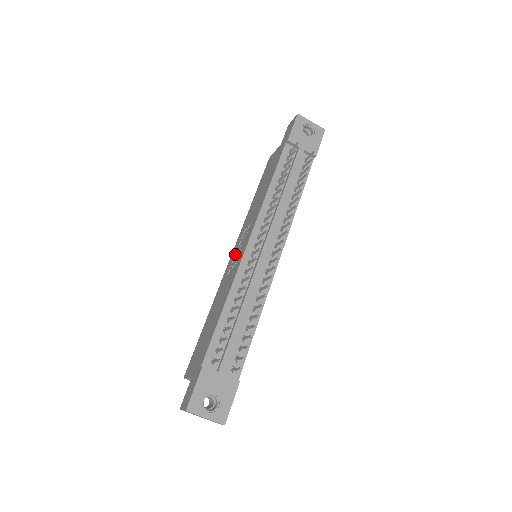
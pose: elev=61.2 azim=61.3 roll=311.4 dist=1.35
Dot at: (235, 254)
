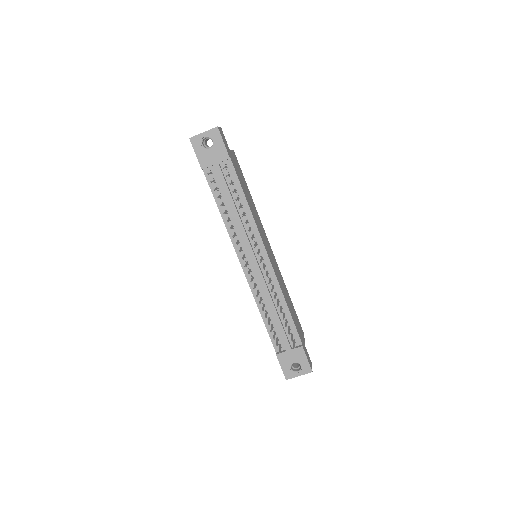
Dot at: occluded
